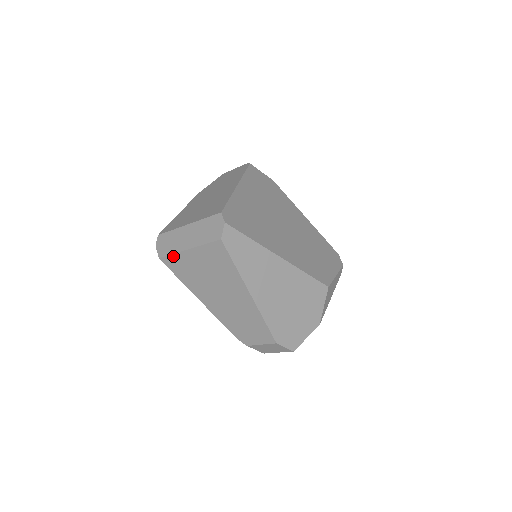
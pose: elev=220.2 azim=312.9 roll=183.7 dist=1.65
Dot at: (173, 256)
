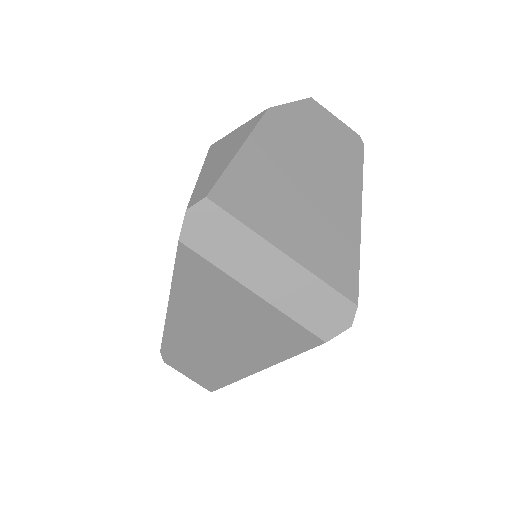
Dot at: (213, 267)
